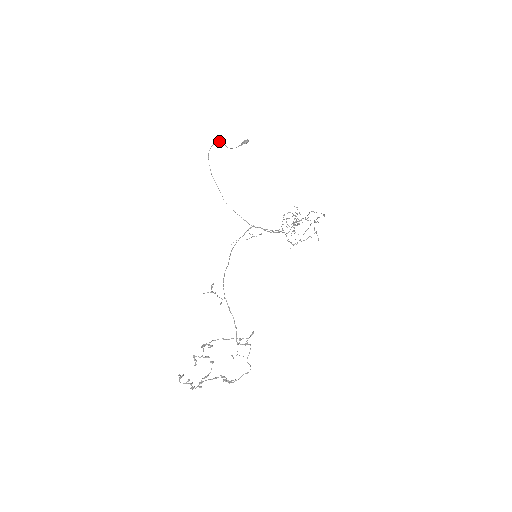
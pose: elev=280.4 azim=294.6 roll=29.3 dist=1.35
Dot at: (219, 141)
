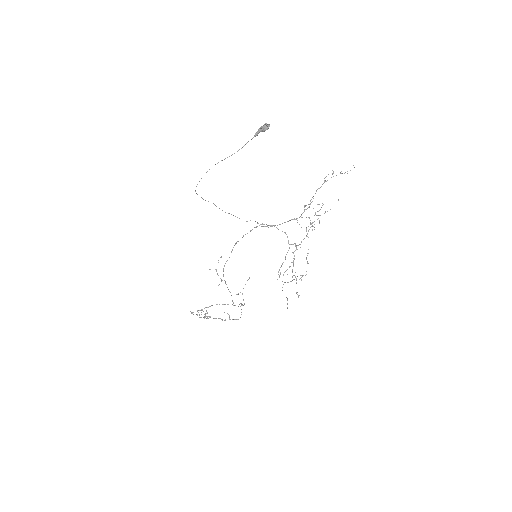
Dot at: occluded
